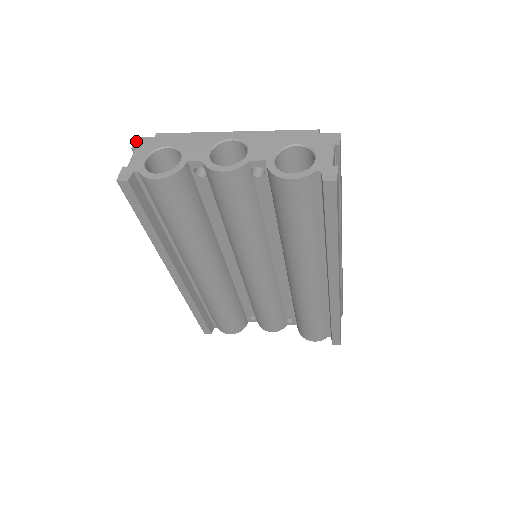
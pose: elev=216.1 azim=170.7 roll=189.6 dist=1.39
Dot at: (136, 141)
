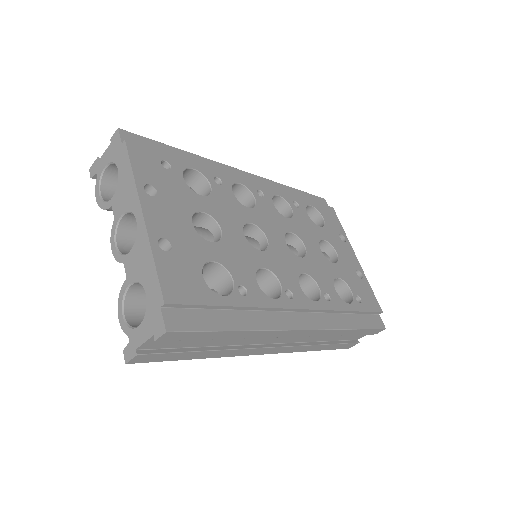
Dot at: (115, 133)
